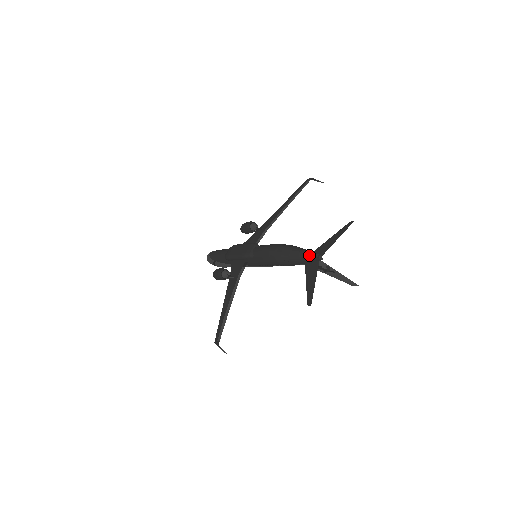
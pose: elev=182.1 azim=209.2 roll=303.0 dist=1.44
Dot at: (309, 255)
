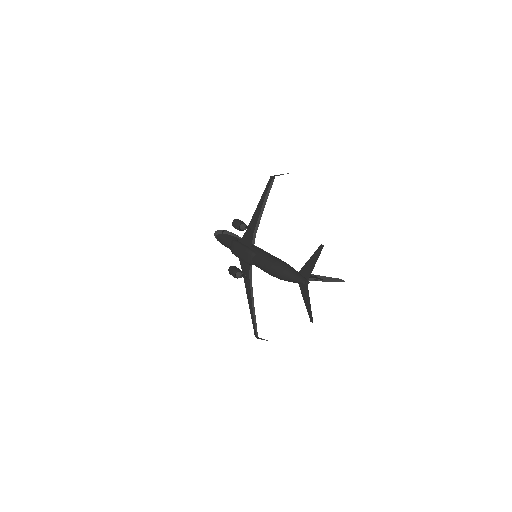
Dot at: (298, 282)
